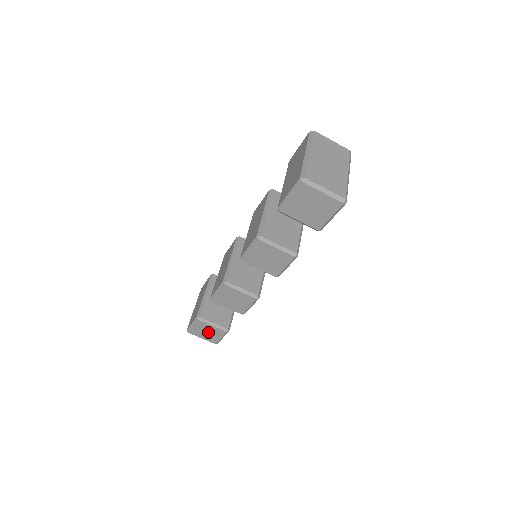
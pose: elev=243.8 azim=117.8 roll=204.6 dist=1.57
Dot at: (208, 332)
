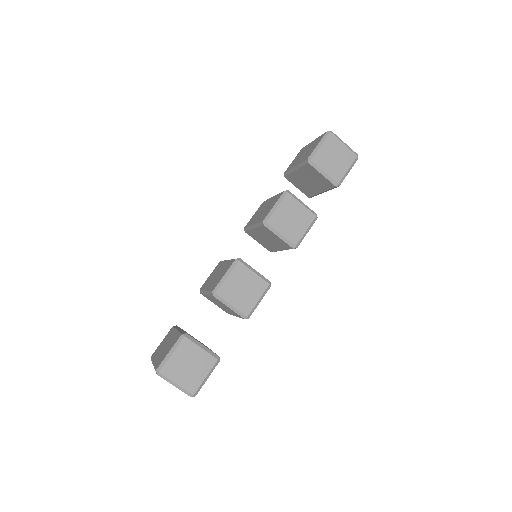
Dot at: (191, 365)
